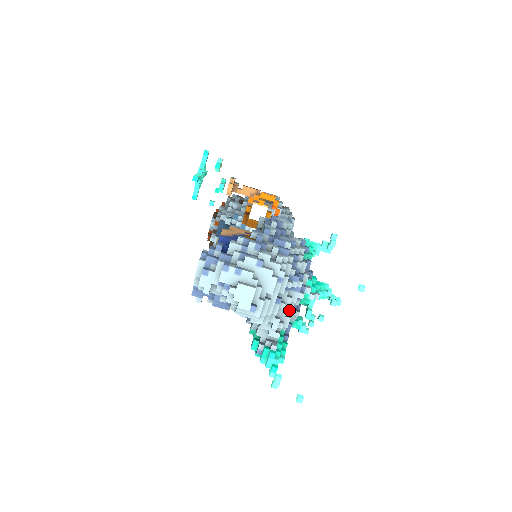
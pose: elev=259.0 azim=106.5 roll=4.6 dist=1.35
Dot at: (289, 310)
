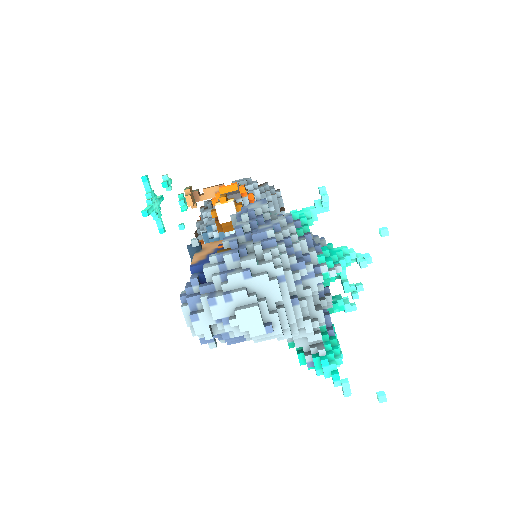
Dot at: (317, 301)
